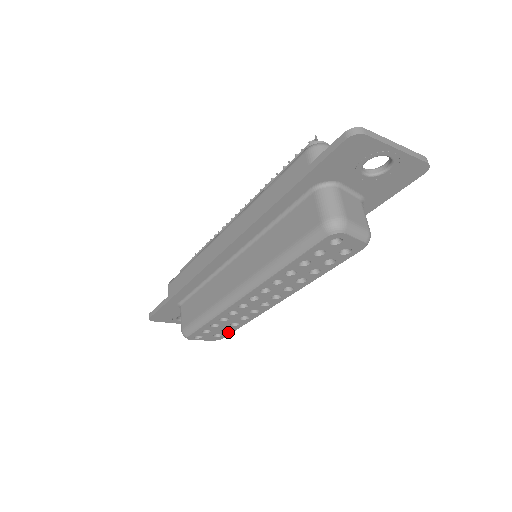
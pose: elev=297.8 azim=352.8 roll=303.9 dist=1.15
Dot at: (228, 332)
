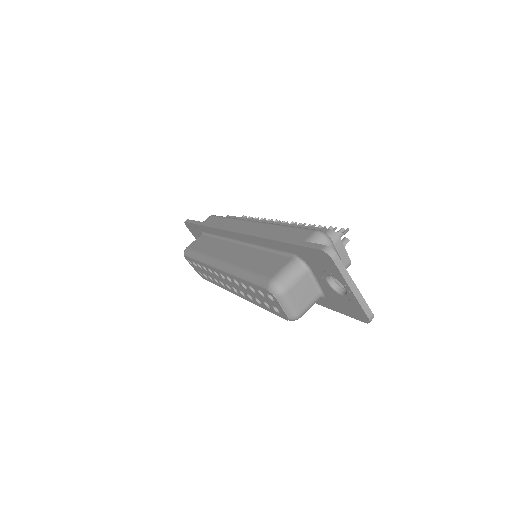
Dot at: (207, 278)
